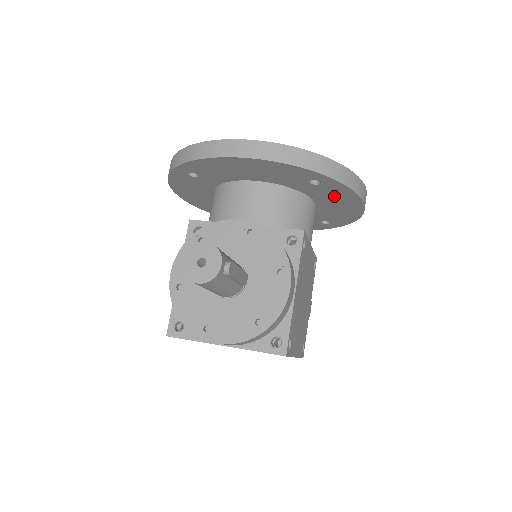
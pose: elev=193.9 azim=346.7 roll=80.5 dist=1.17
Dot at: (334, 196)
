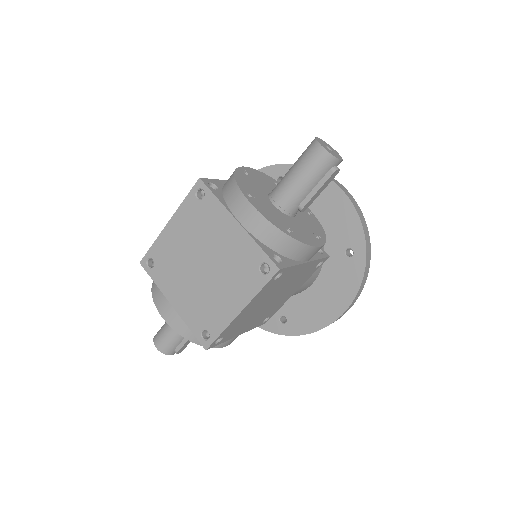
Dot at: (339, 282)
